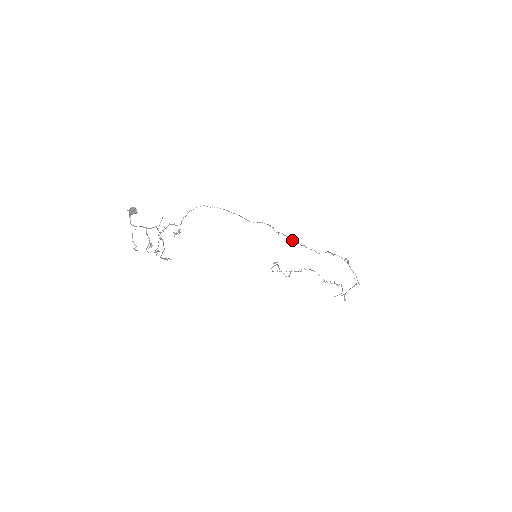
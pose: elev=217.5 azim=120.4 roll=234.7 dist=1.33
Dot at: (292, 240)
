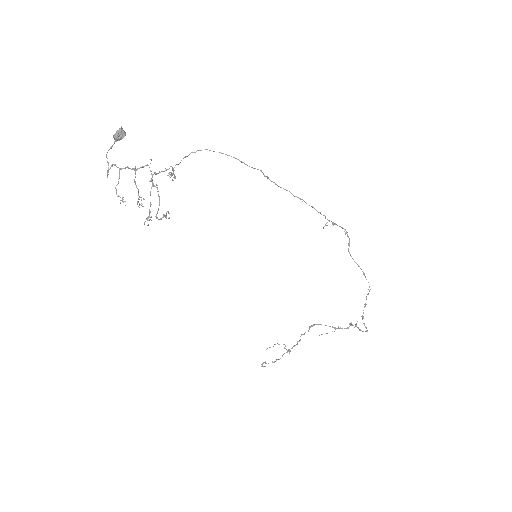
Dot at: occluded
